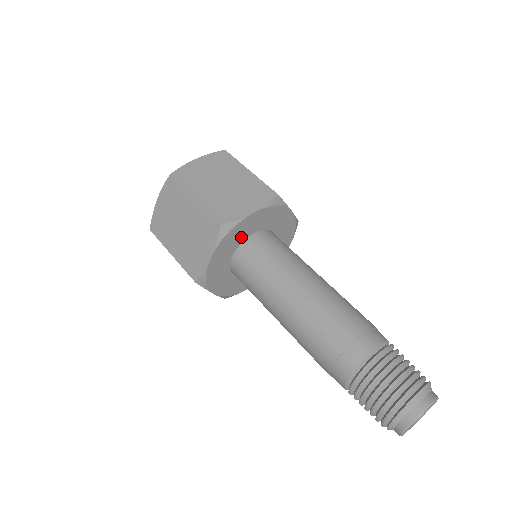
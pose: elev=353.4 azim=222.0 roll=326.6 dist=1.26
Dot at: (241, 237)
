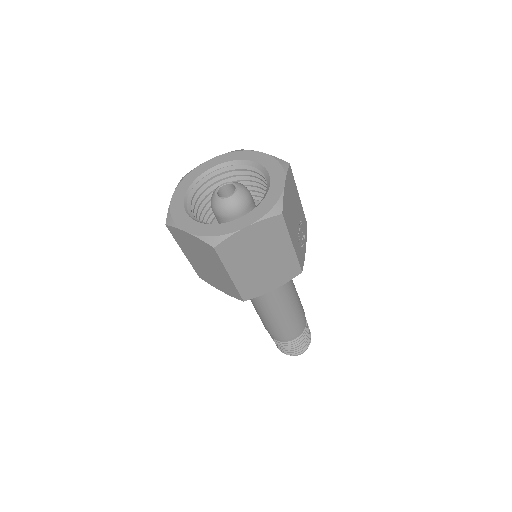
Dot at: occluded
